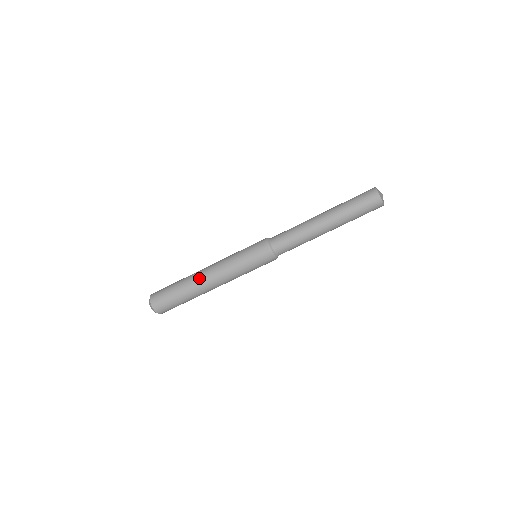
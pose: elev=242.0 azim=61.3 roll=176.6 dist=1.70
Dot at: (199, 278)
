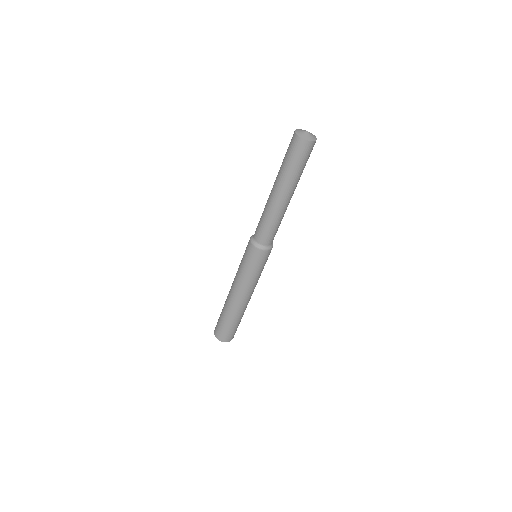
Dot at: (236, 305)
